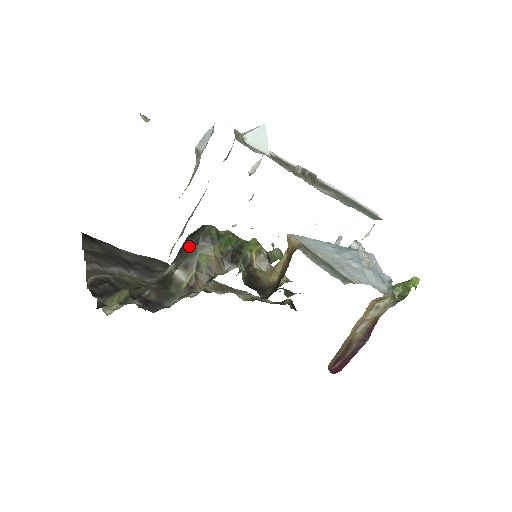
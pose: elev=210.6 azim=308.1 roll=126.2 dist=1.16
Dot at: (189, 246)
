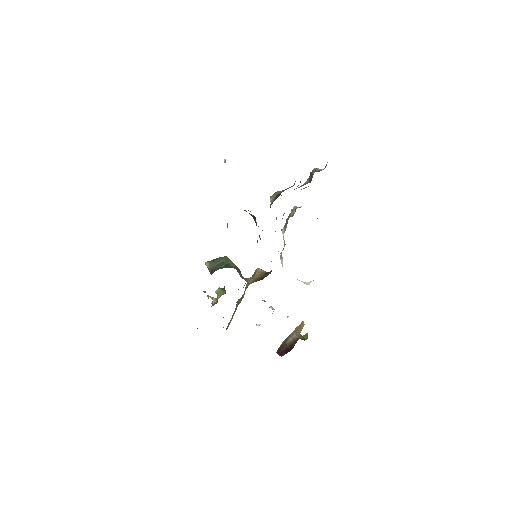
Dot at: occluded
